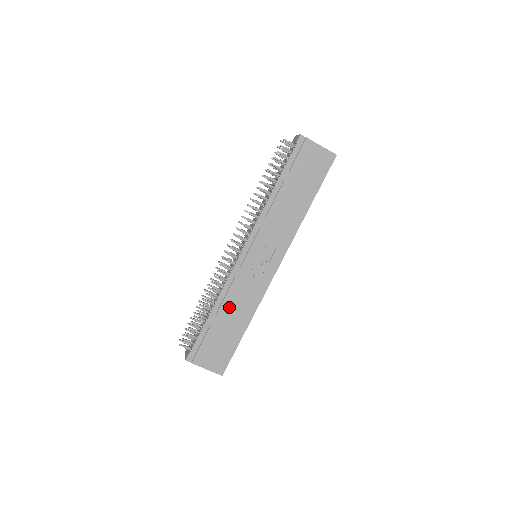
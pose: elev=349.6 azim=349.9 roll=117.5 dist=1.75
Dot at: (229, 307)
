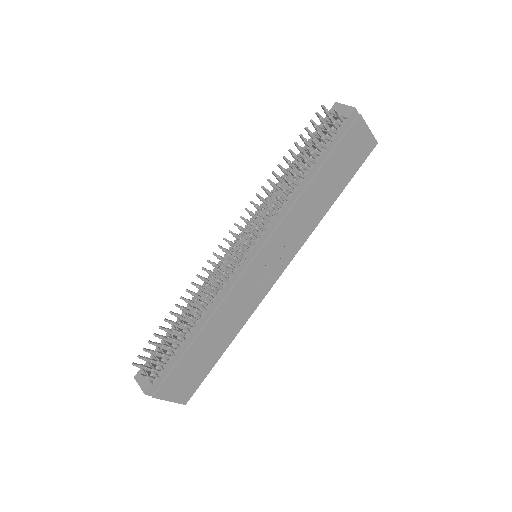
Dot at: (216, 324)
